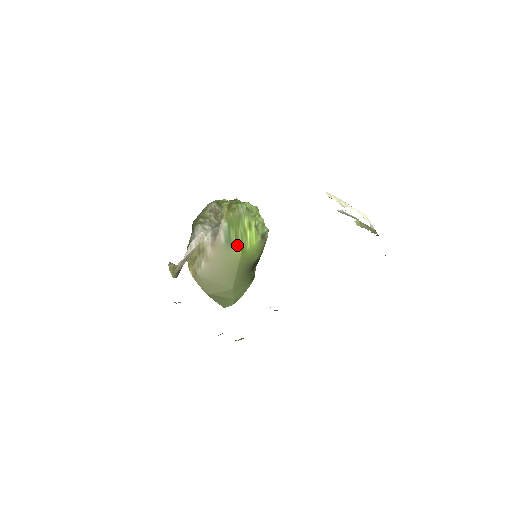
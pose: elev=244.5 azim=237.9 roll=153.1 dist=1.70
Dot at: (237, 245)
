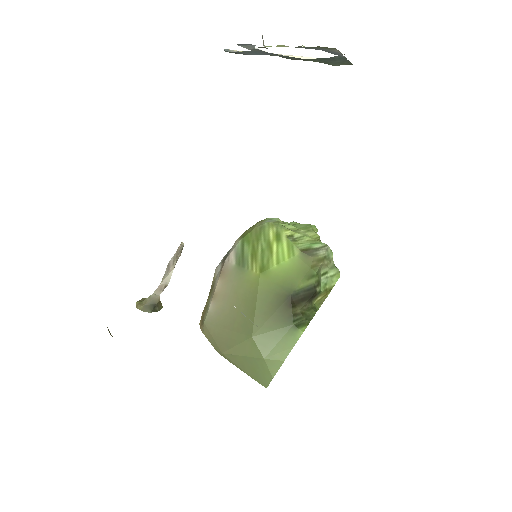
Dot at: (254, 264)
